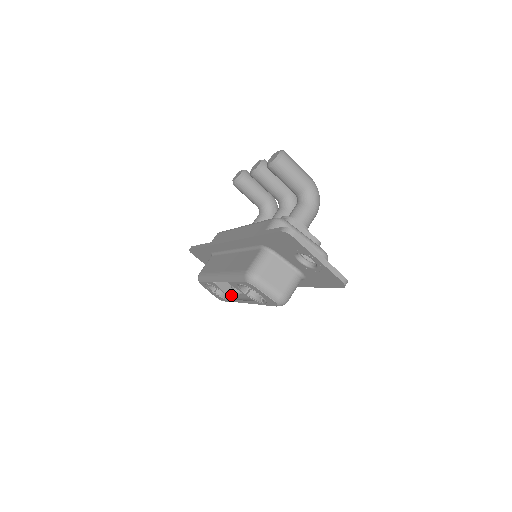
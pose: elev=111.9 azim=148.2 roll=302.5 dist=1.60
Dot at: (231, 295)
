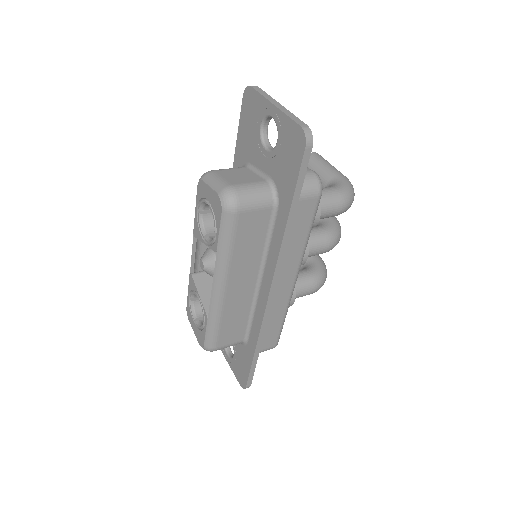
Dot at: (207, 305)
